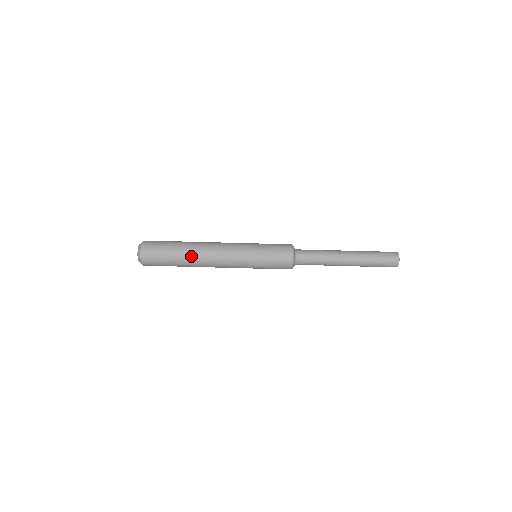
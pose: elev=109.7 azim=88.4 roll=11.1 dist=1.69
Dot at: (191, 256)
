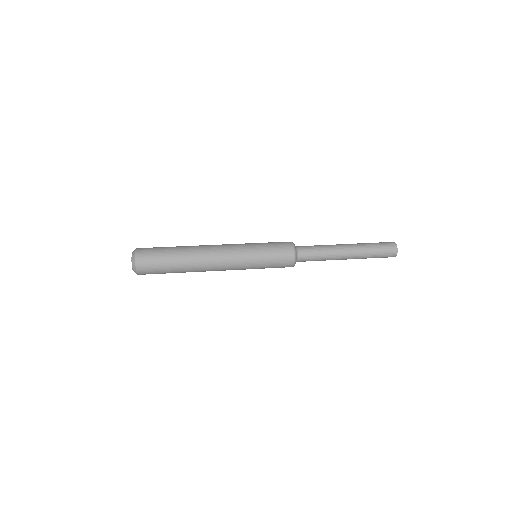
Dot at: (190, 246)
